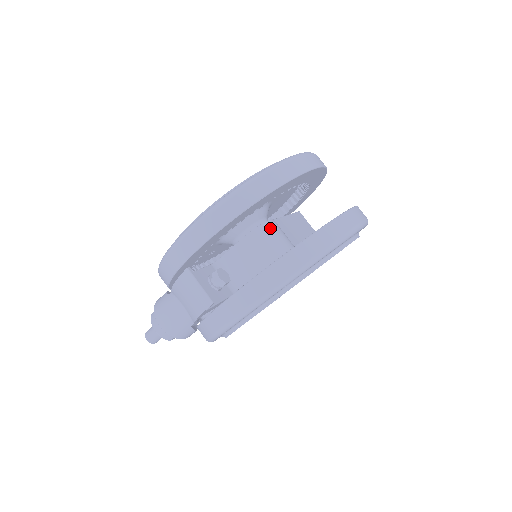
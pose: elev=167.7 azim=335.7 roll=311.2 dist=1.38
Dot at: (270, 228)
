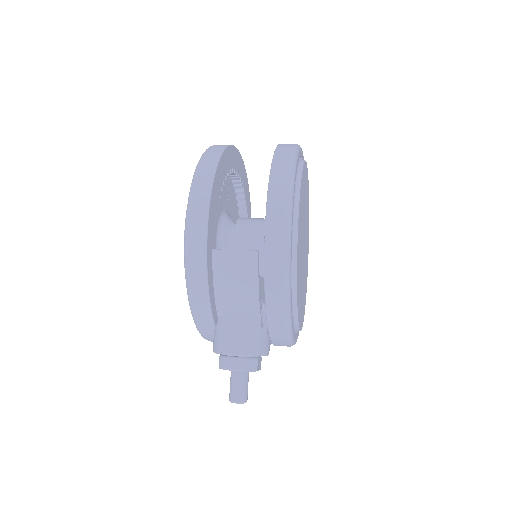
Dot at: (246, 219)
